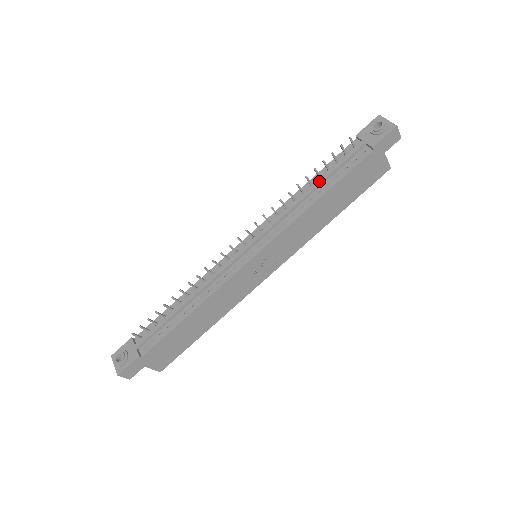
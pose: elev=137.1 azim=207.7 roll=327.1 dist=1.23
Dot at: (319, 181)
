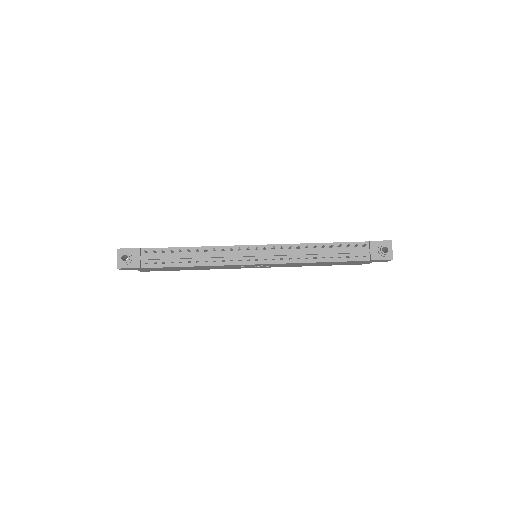
Dot at: (329, 252)
